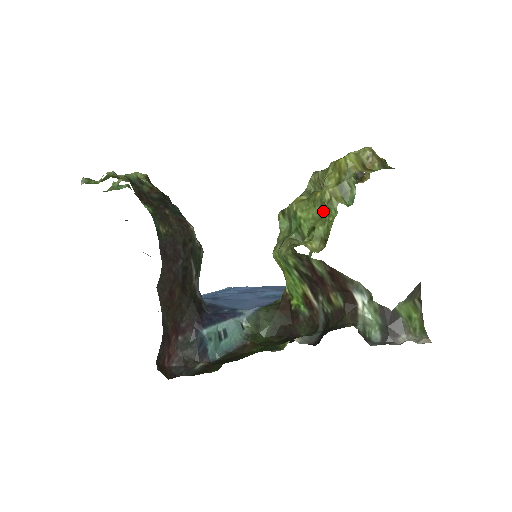
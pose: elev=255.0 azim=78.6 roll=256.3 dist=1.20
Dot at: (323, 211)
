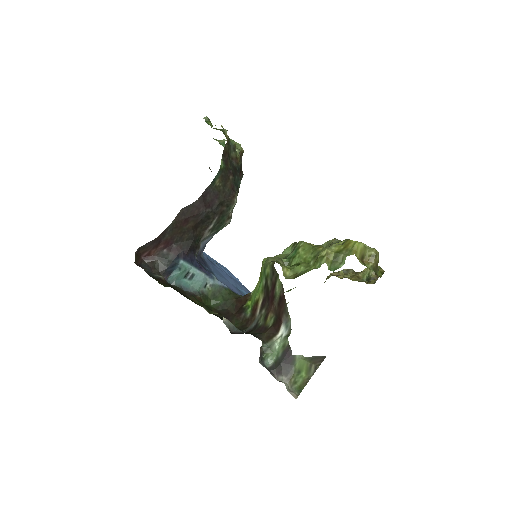
Dot at: (313, 260)
